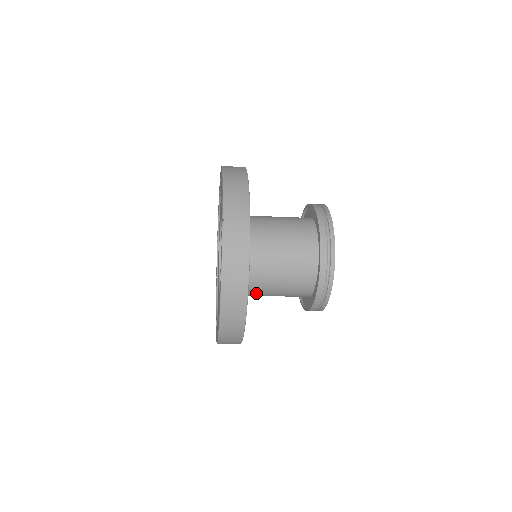
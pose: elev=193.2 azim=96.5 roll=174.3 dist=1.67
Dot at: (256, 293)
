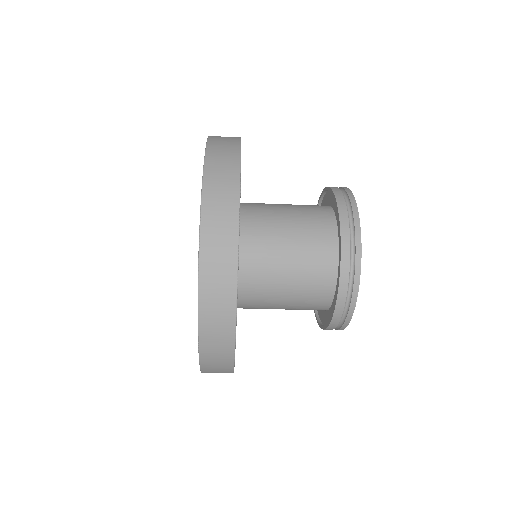
Dot at: (258, 261)
